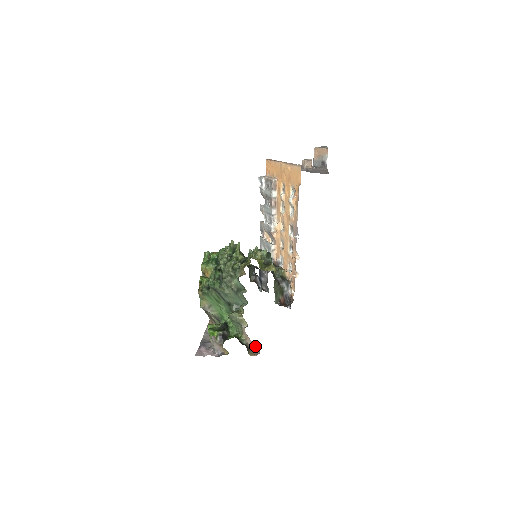
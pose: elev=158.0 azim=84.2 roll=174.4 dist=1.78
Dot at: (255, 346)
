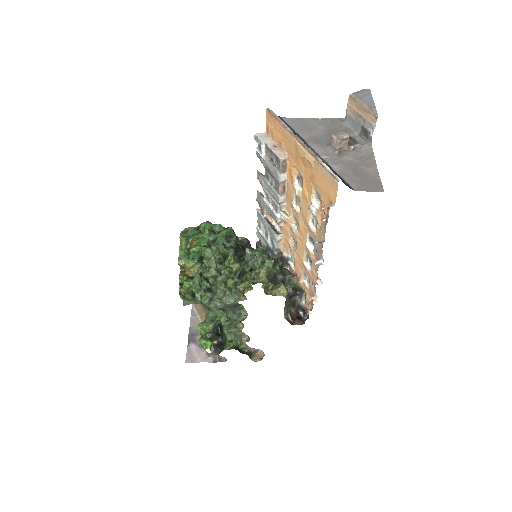
Dot at: occluded
